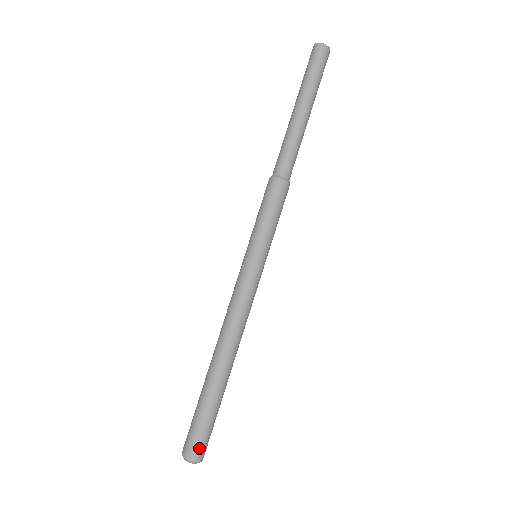
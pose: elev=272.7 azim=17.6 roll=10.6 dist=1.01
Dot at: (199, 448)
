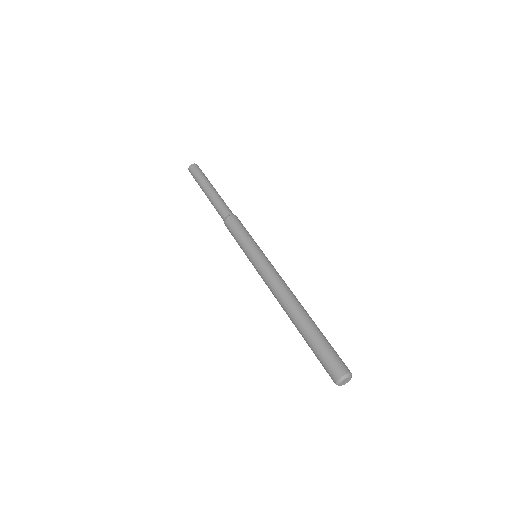
Dot at: (344, 364)
